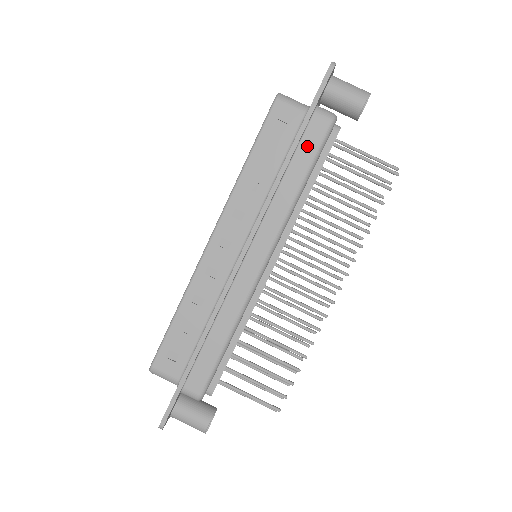
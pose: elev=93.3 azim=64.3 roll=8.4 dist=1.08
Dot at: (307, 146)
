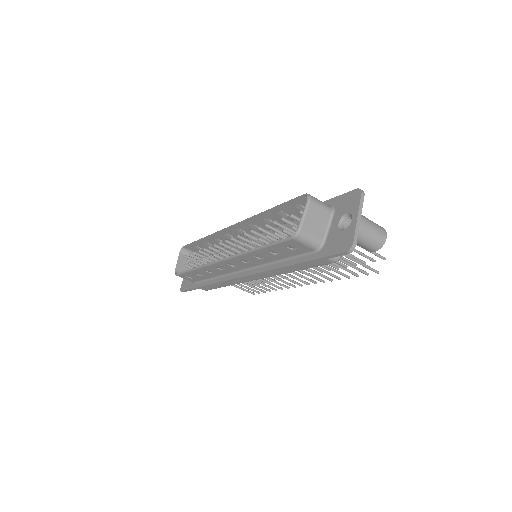
Dot at: (308, 263)
